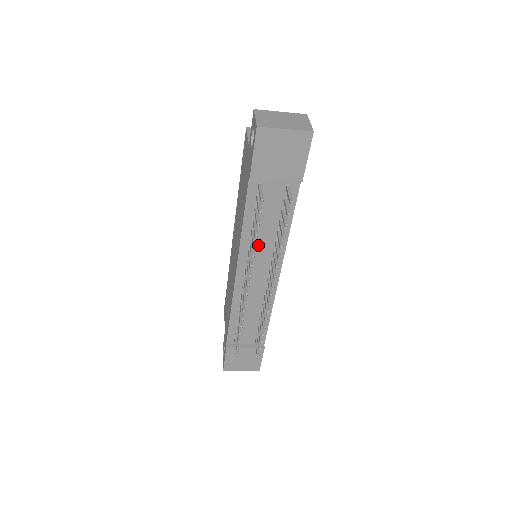
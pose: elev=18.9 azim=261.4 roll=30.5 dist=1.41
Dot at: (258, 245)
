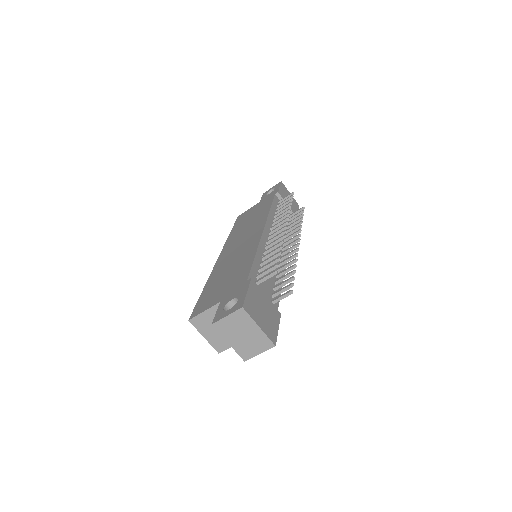
Dot at: occluded
